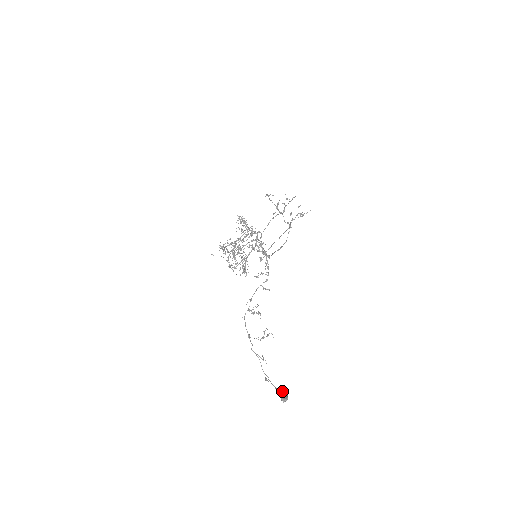
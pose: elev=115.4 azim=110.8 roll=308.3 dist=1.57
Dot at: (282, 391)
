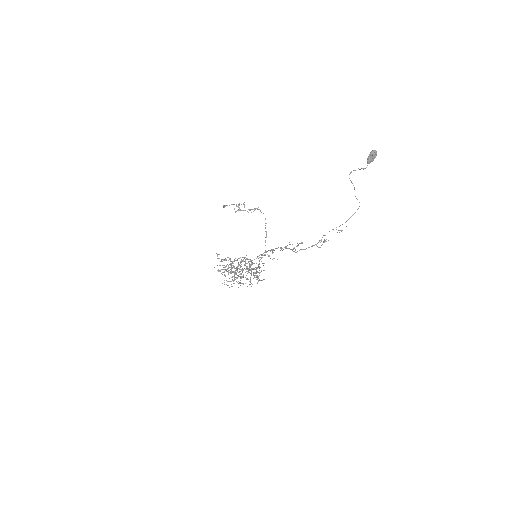
Dot at: (367, 158)
